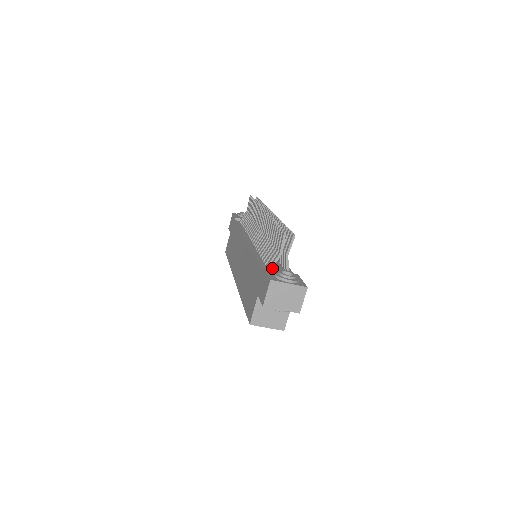
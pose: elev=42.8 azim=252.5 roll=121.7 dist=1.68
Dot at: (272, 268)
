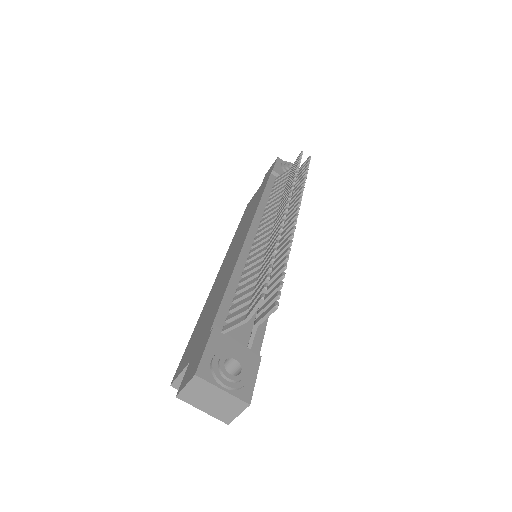
Dot at: occluded
